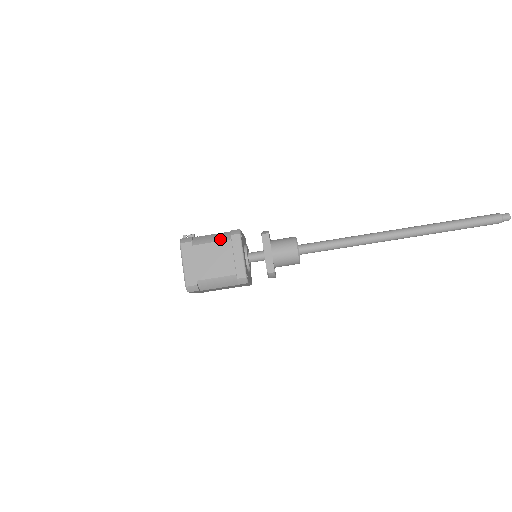
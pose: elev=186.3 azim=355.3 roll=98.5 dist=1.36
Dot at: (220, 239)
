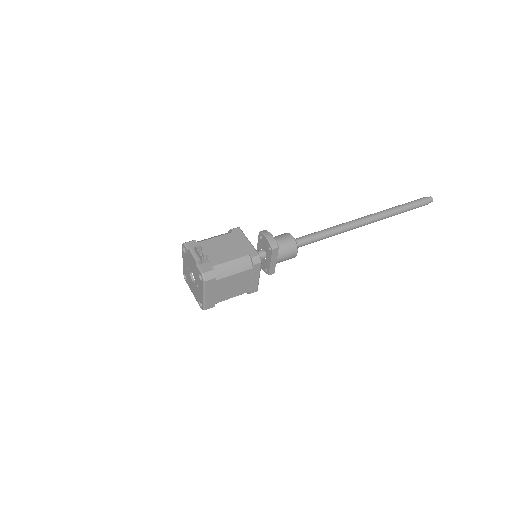
Dot at: (243, 269)
